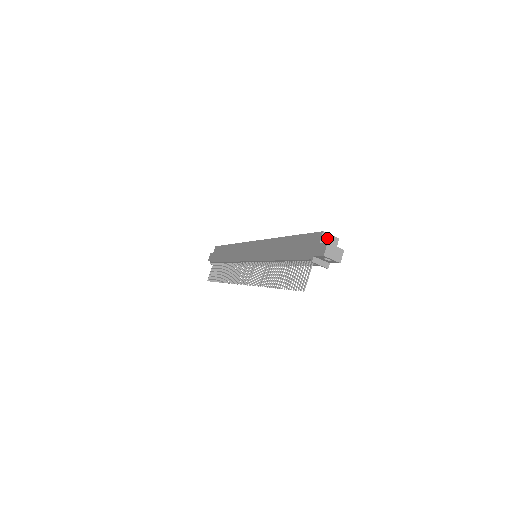
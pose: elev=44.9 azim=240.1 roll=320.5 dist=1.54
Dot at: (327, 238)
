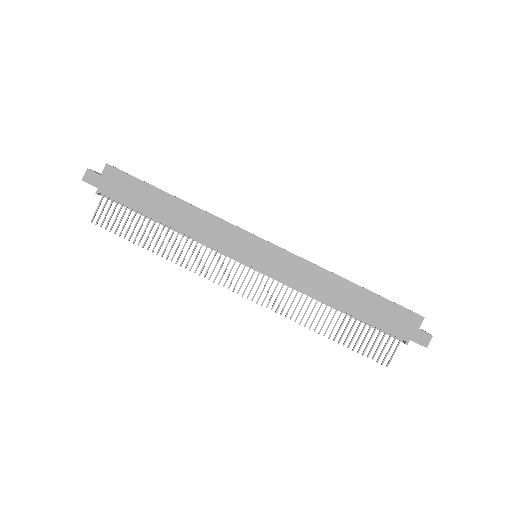
Dot at: (420, 320)
